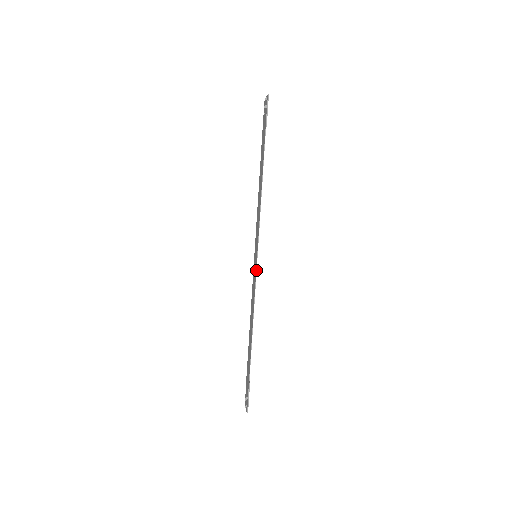
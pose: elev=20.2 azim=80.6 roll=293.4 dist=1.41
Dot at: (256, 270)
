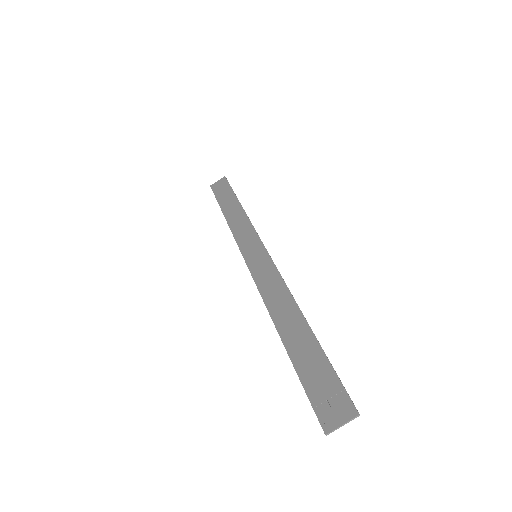
Dot at: (271, 258)
